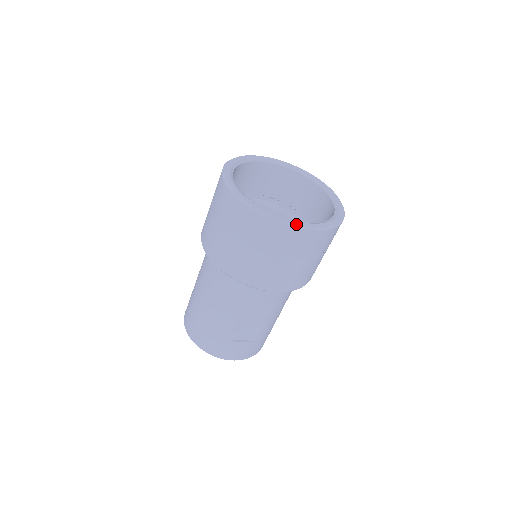
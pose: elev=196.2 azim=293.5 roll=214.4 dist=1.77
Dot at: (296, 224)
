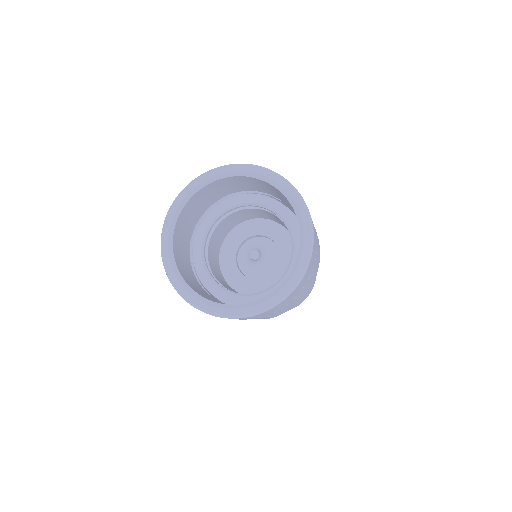
Dot at: (221, 314)
